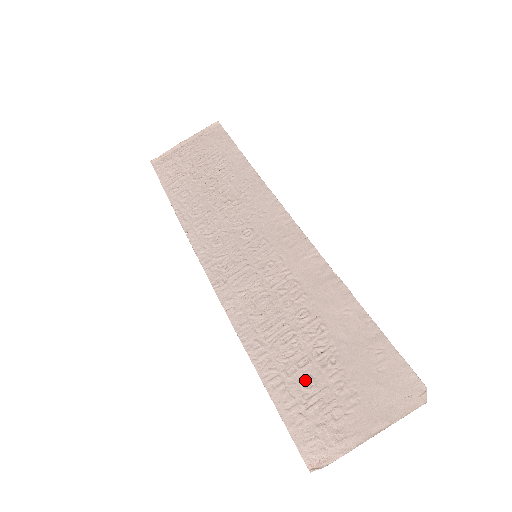
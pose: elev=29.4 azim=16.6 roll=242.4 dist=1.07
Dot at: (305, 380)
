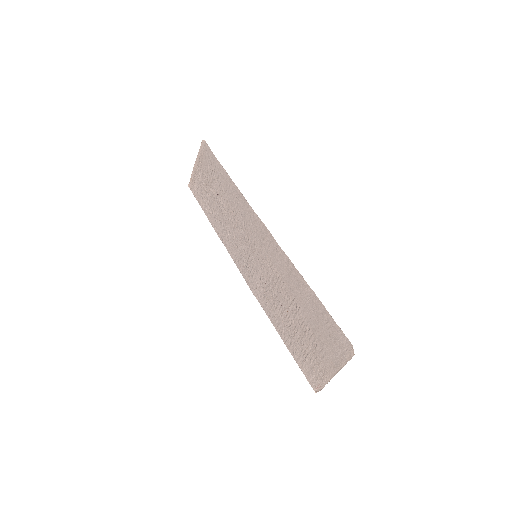
Dot at: (300, 341)
